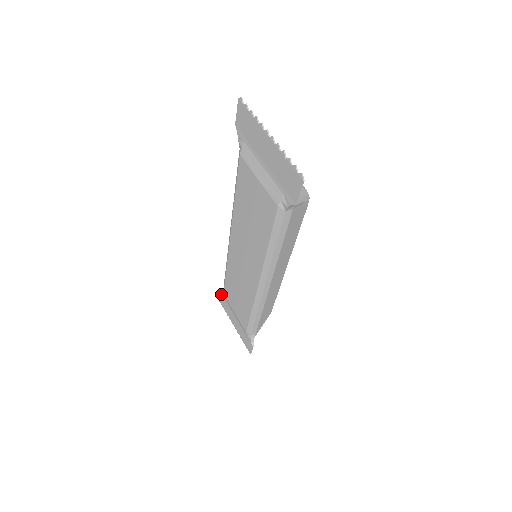
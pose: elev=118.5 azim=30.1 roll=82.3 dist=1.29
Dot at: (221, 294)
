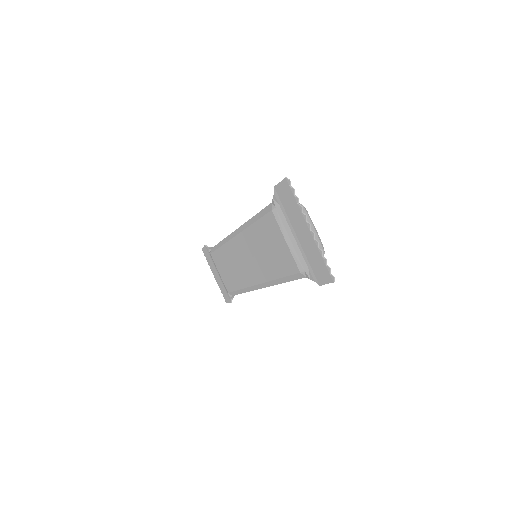
Dot at: (206, 249)
